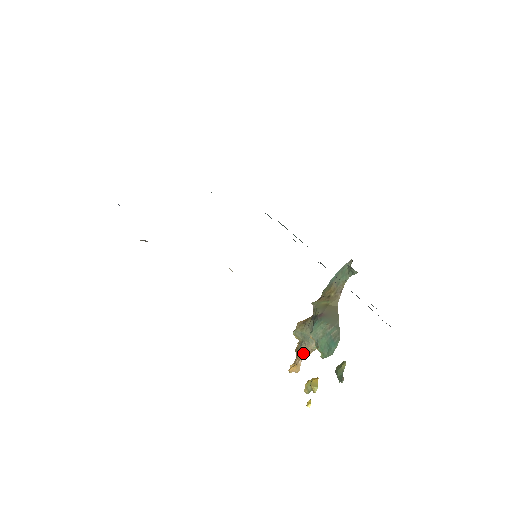
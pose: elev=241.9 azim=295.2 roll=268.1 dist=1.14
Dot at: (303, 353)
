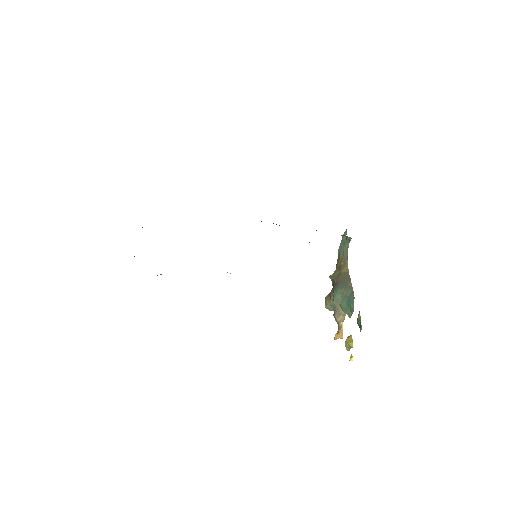
Dot at: (338, 320)
